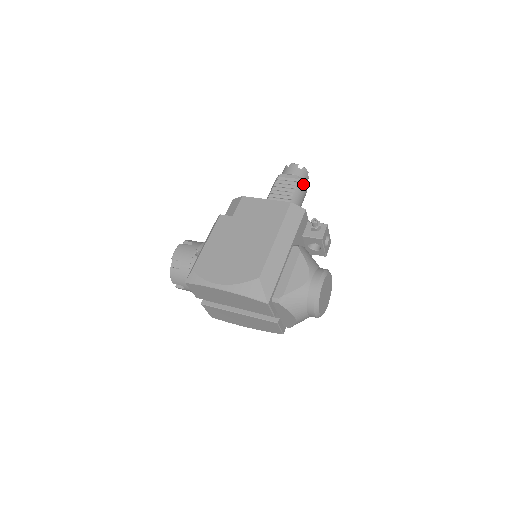
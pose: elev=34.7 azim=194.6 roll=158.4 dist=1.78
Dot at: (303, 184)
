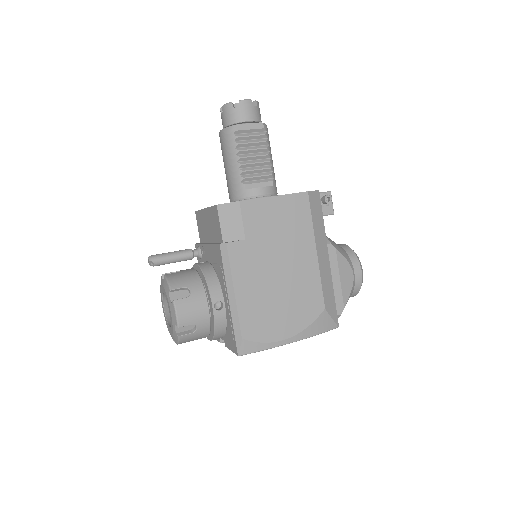
Dot at: occluded
